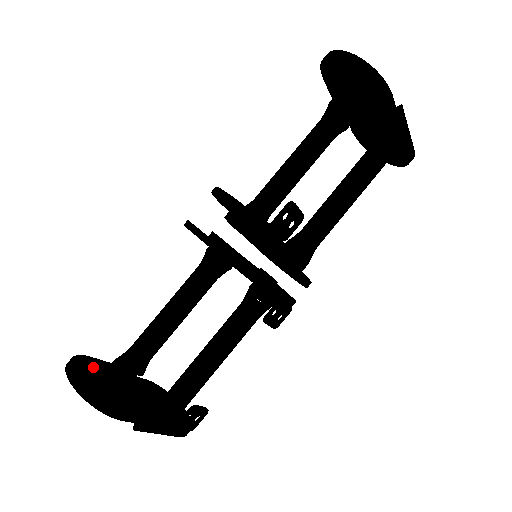
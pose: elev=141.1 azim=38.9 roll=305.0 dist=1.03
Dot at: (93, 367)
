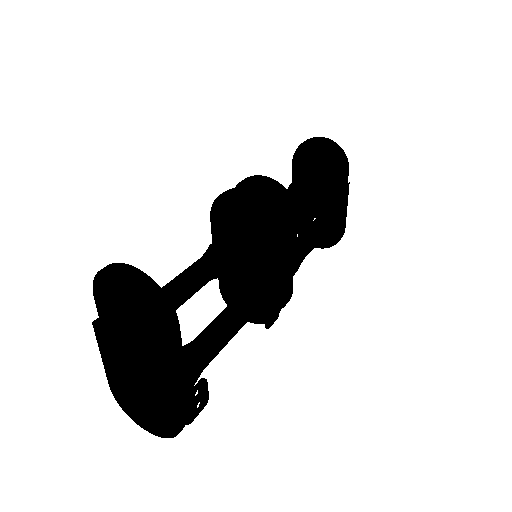
Dot at: occluded
